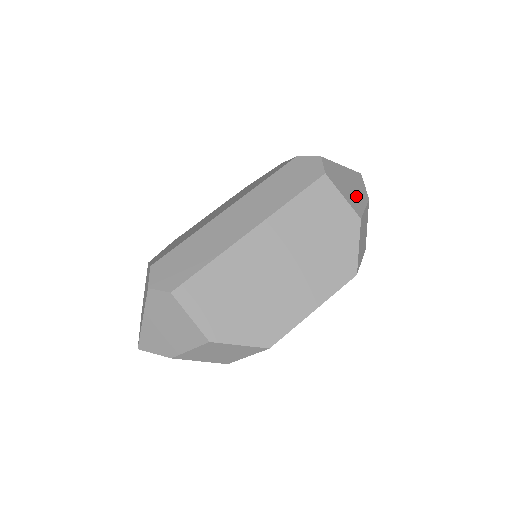
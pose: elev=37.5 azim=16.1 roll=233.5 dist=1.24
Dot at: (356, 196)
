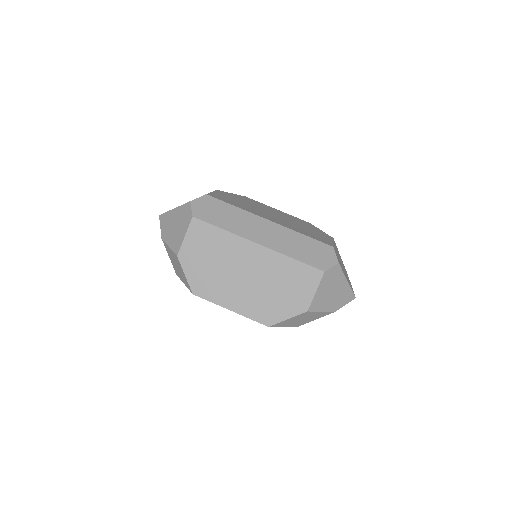
Dot at: (327, 301)
